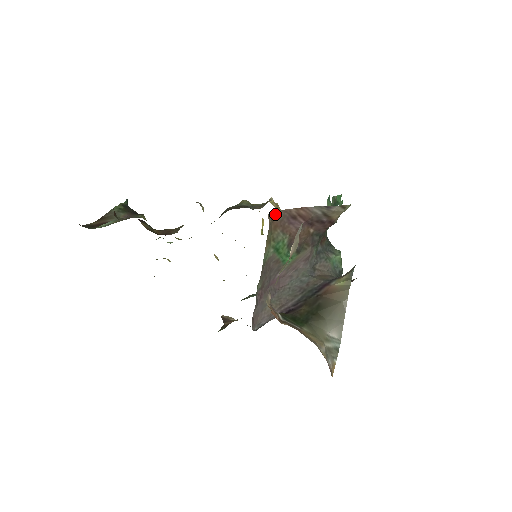
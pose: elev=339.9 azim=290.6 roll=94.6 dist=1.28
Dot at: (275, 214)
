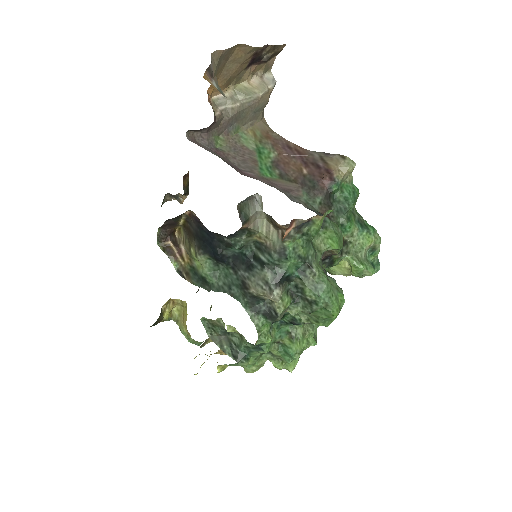
Dot at: (273, 132)
